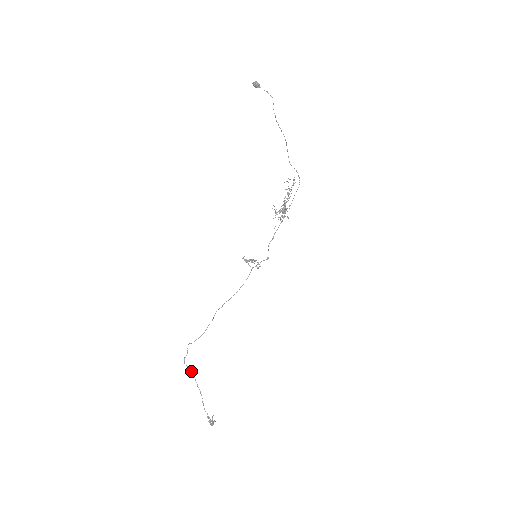
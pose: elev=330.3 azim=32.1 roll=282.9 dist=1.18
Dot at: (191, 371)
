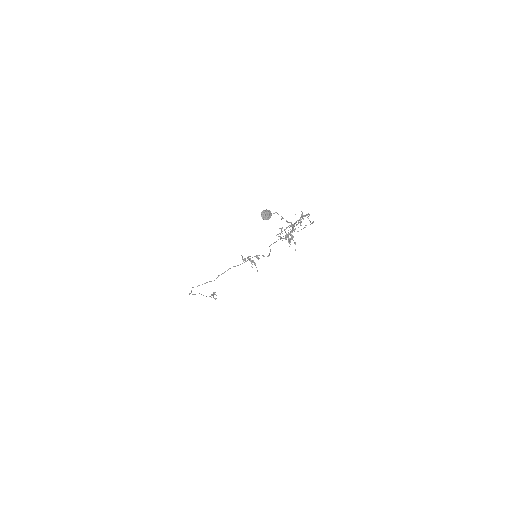
Dot at: (195, 294)
